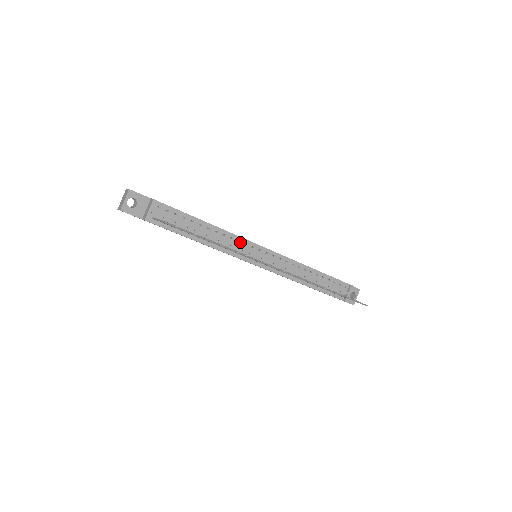
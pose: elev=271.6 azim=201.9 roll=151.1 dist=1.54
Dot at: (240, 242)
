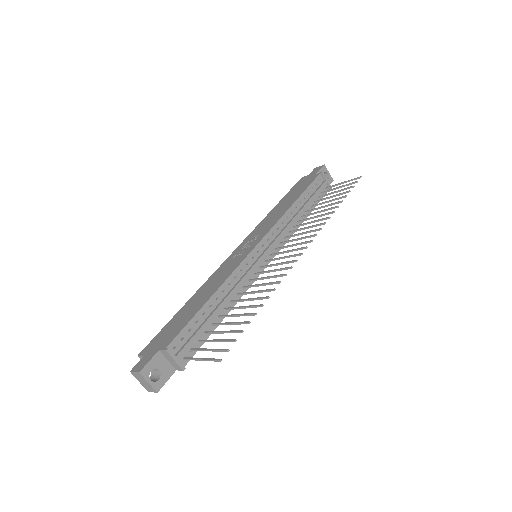
Dot at: (243, 269)
